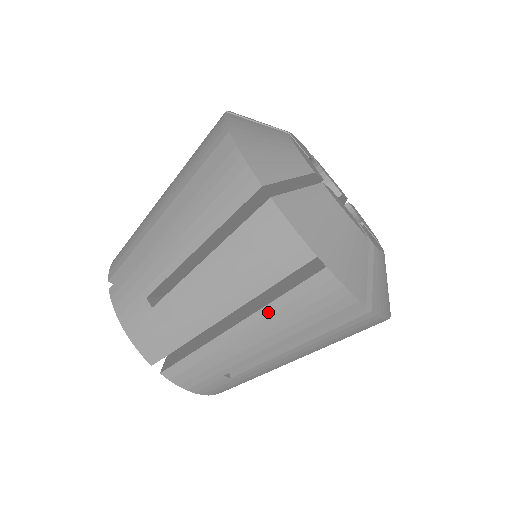
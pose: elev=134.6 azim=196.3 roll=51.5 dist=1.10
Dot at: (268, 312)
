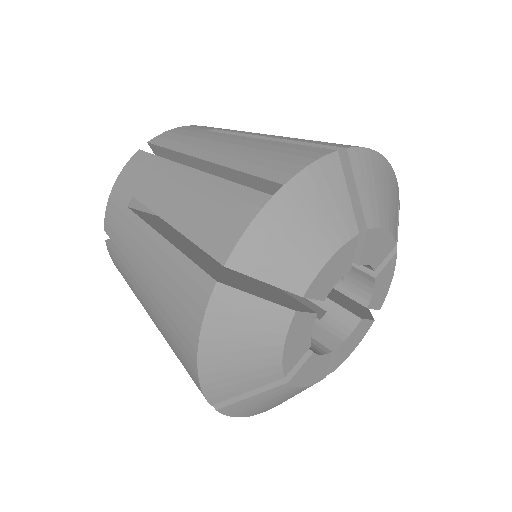
Dot at: (160, 319)
